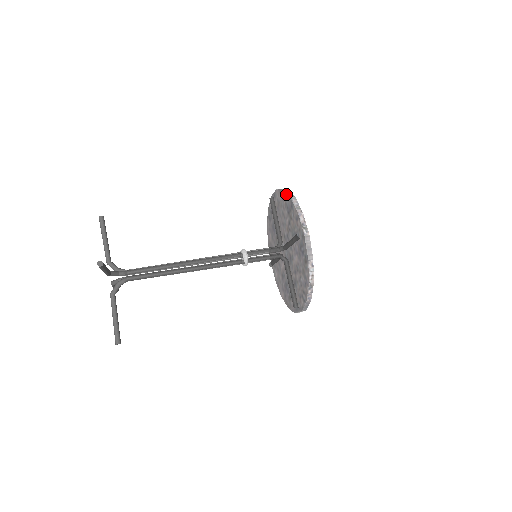
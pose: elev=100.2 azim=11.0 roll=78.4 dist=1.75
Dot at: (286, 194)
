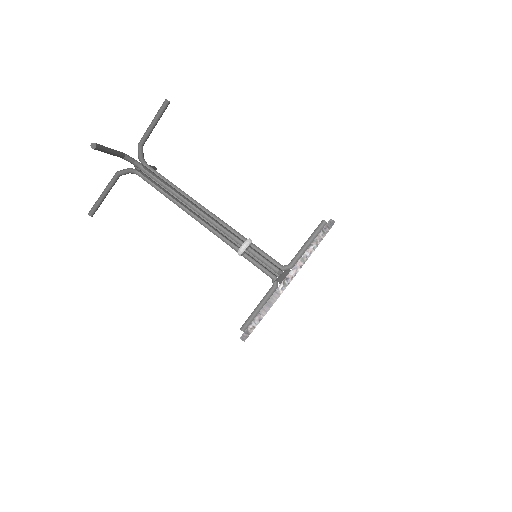
Dot at: (318, 235)
